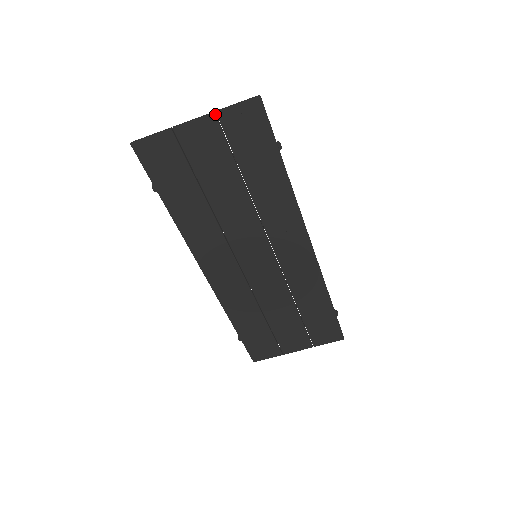
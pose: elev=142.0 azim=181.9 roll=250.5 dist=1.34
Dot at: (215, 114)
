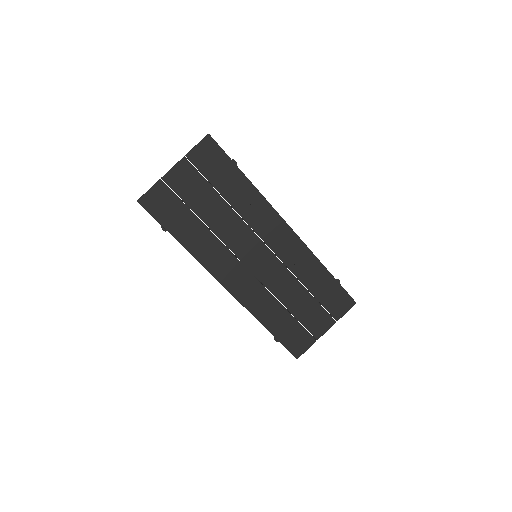
Dot at: (185, 157)
